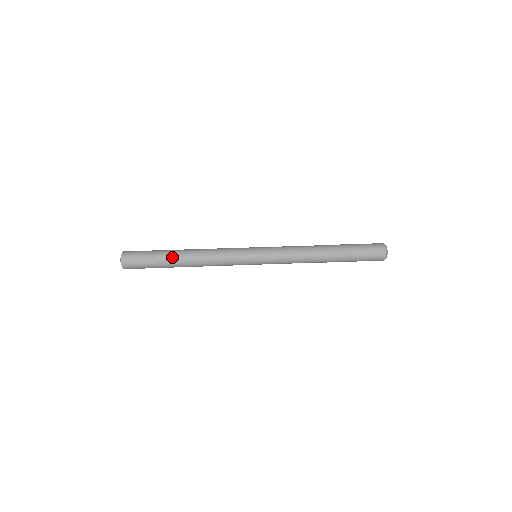
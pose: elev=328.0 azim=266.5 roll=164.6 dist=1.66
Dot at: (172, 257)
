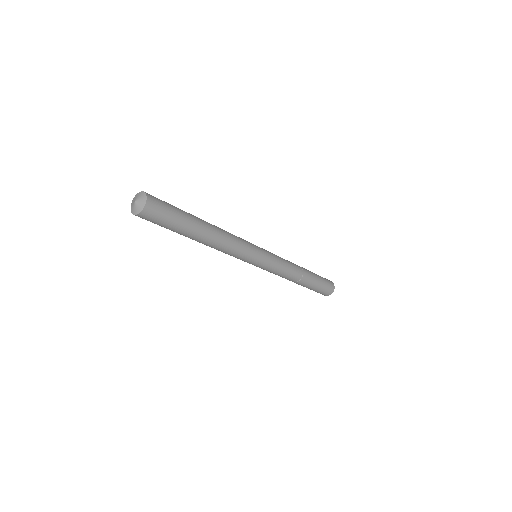
Dot at: (197, 219)
